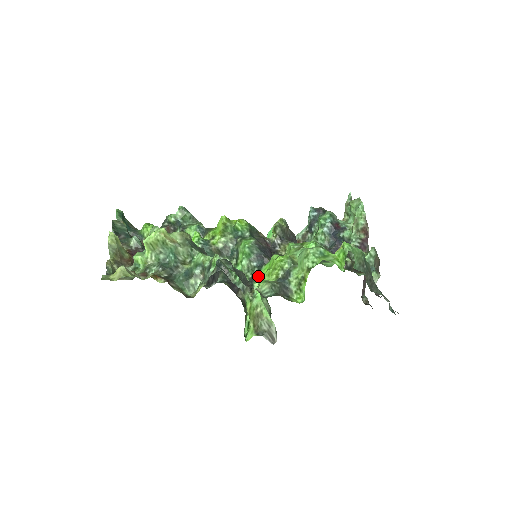
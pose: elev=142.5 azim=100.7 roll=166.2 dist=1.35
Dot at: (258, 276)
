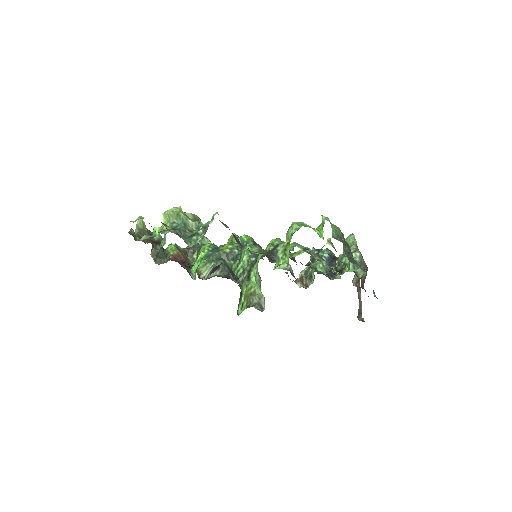
Dot at: occluded
